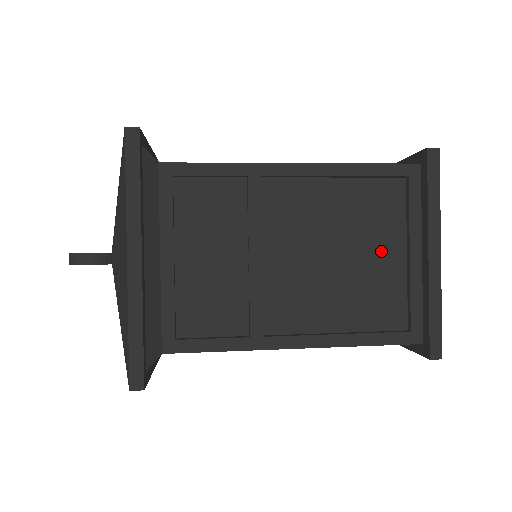
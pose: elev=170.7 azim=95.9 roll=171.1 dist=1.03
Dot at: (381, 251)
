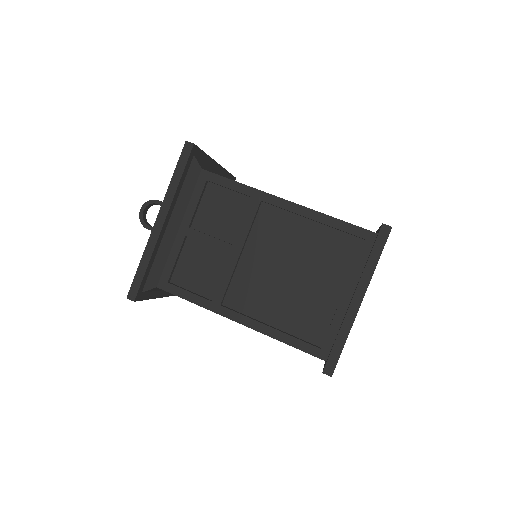
Dot at: occluded
